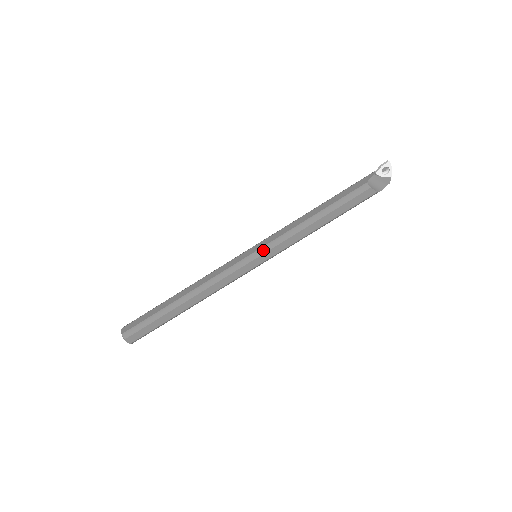
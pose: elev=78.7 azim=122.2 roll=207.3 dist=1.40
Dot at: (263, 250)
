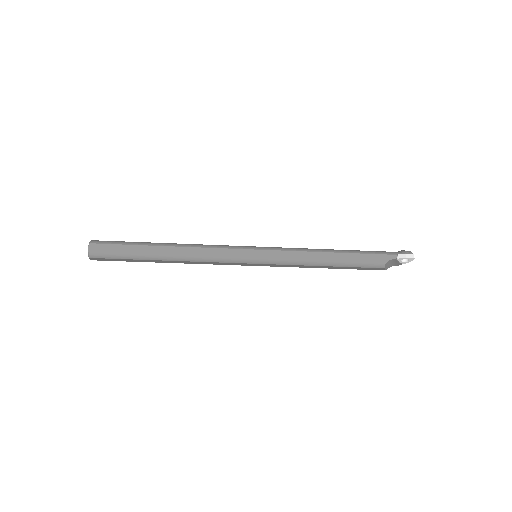
Dot at: (267, 261)
